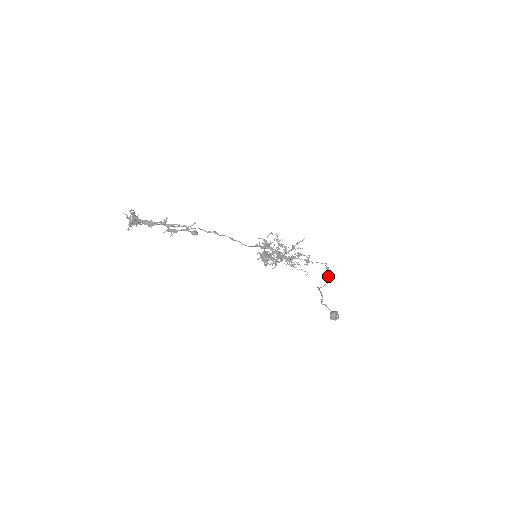
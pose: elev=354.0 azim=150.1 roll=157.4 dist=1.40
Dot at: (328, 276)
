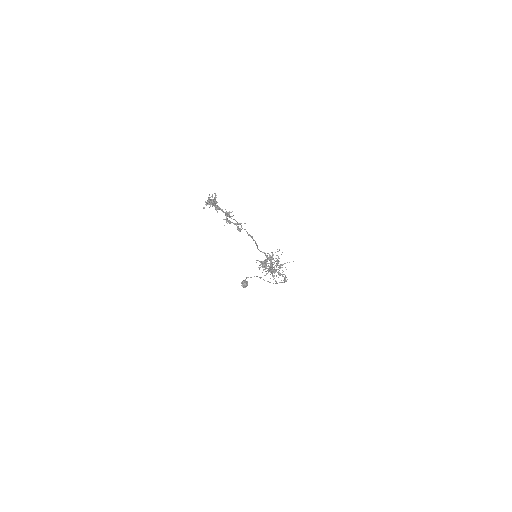
Dot at: (279, 282)
